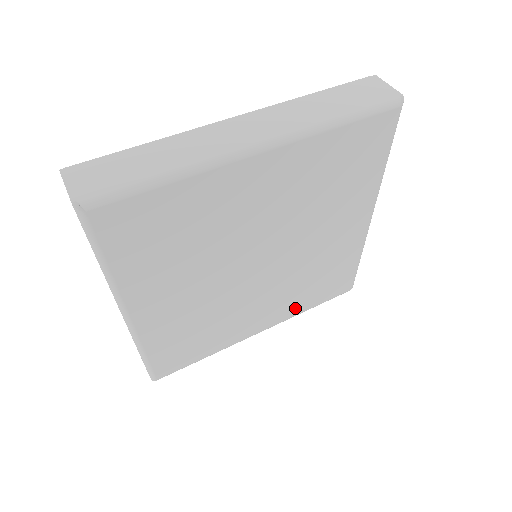
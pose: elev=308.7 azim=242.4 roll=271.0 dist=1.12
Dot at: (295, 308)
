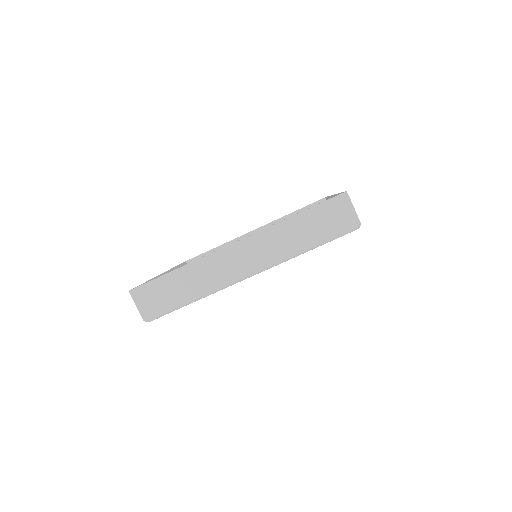
Dot at: occluded
